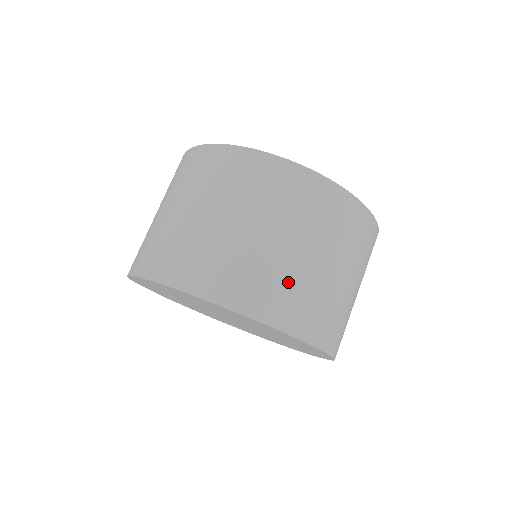
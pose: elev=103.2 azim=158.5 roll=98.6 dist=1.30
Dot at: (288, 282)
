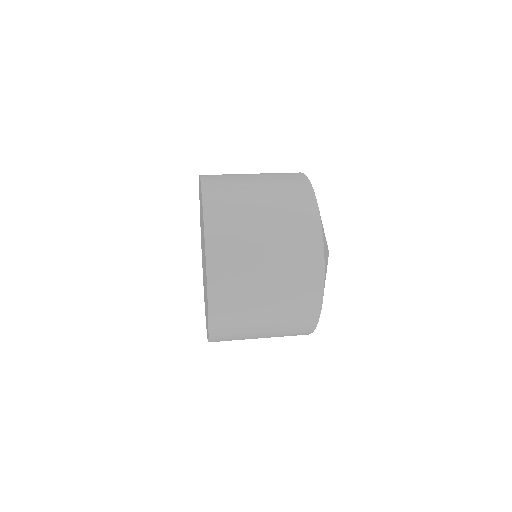
Dot at: (240, 253)
